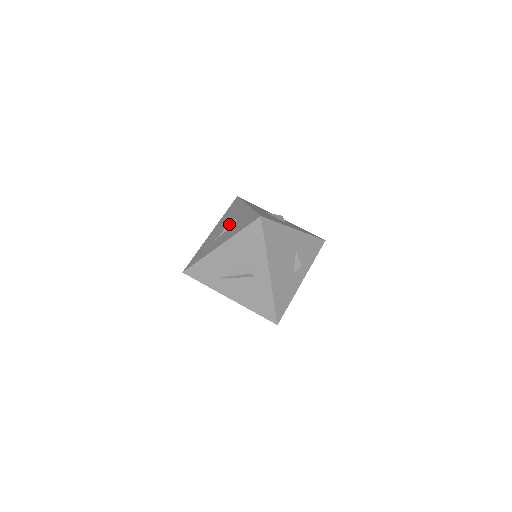
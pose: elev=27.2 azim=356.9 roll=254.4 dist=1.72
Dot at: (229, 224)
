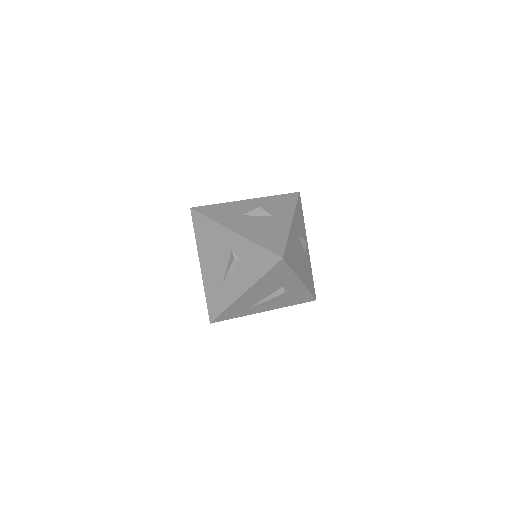
Dot at: (232, 264)
